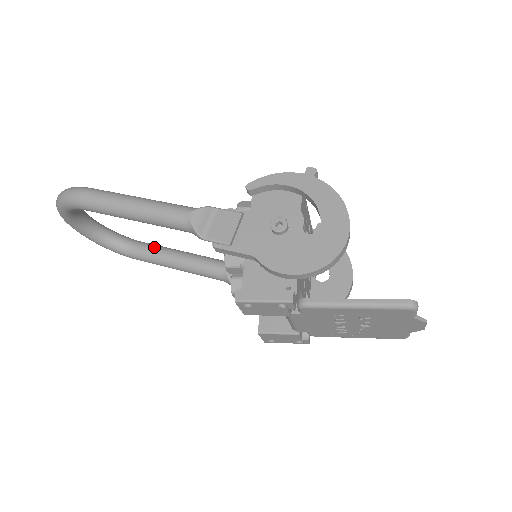
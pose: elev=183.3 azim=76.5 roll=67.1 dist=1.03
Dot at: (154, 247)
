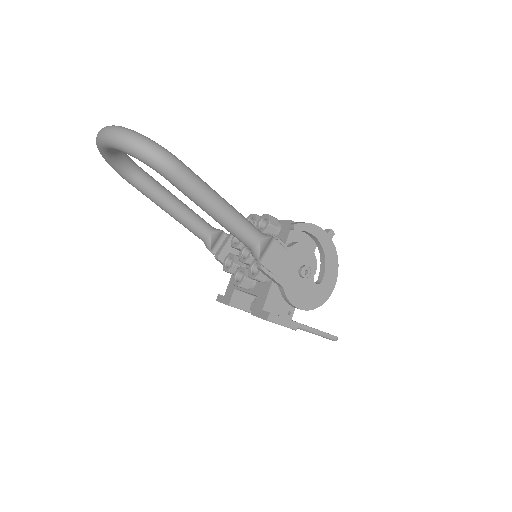
Dot at: (157, 185)
